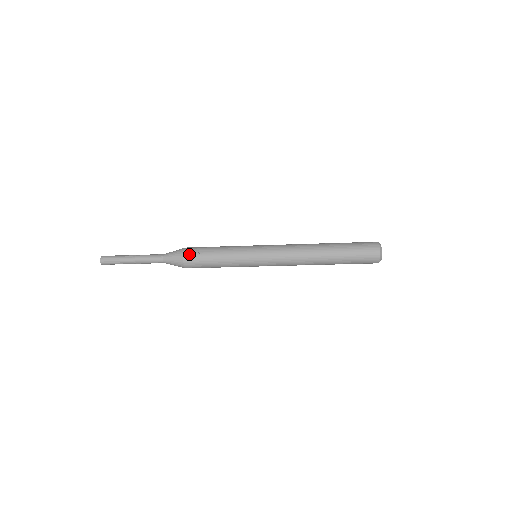
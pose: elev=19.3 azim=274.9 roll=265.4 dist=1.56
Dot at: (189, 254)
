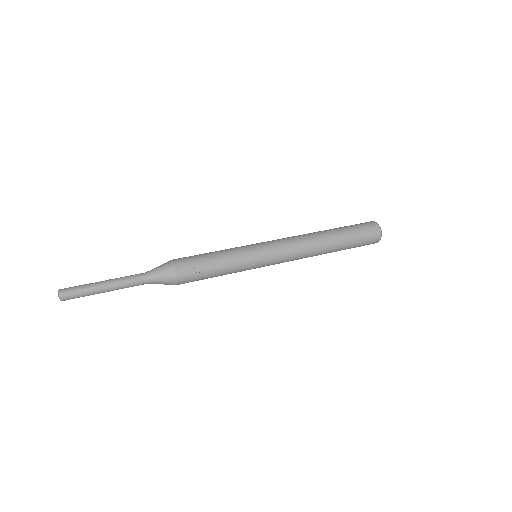
Dot at: (183, 272)
